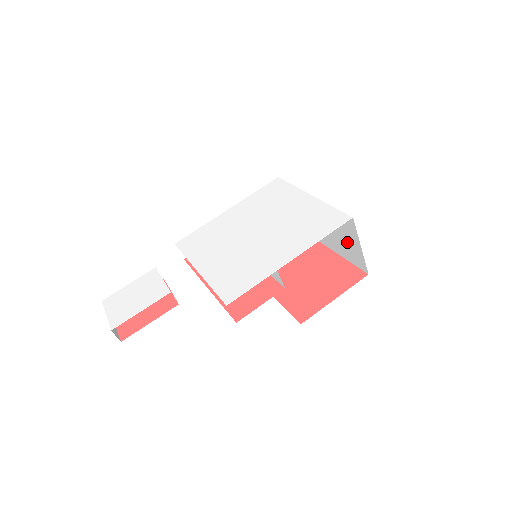
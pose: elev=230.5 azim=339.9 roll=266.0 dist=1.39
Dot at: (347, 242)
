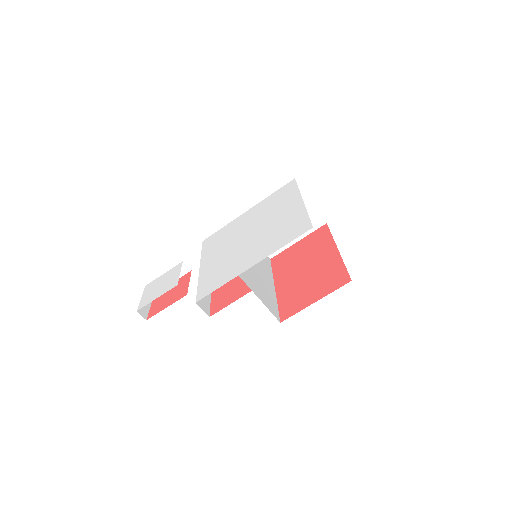
Dot at: occluded
